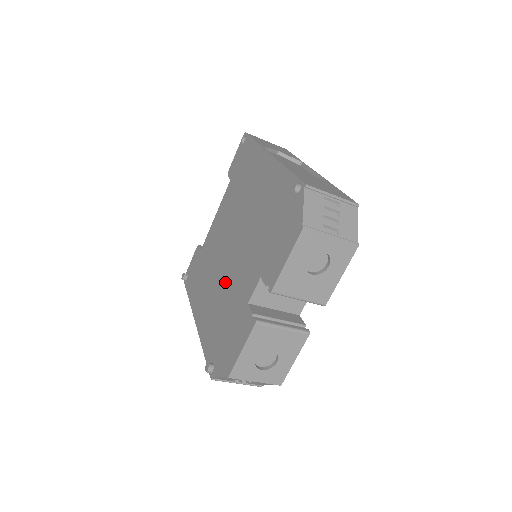
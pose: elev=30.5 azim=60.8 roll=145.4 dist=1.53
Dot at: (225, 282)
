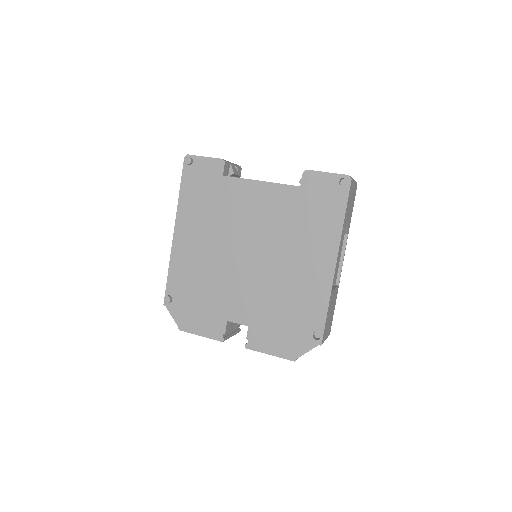
Dot at: (223, 267)
